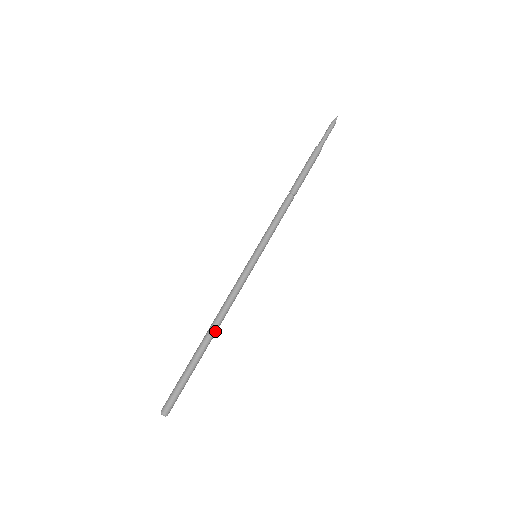
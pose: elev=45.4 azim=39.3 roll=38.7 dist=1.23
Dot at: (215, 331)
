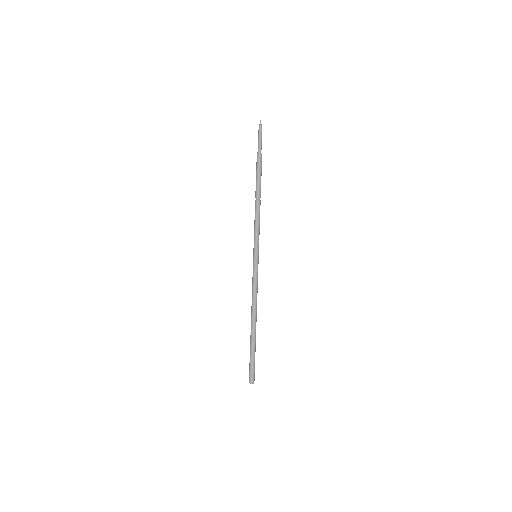
Dot at: (254, 319)
